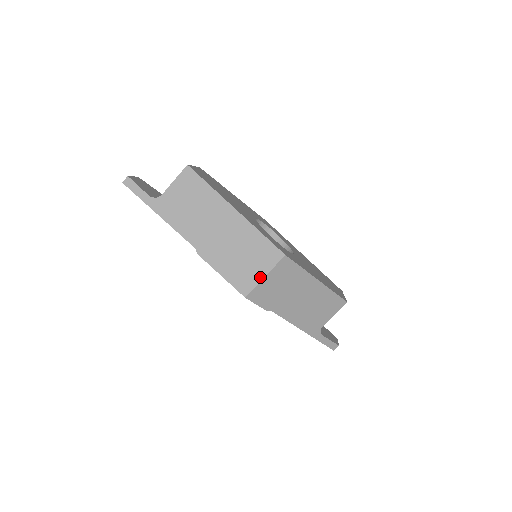
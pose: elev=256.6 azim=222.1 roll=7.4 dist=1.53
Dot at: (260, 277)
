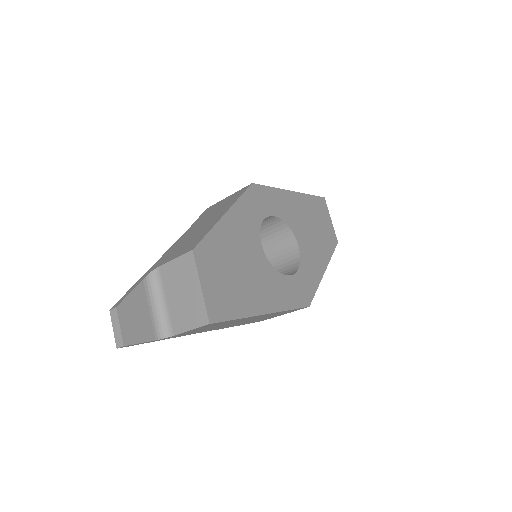
Dot at: occluded
